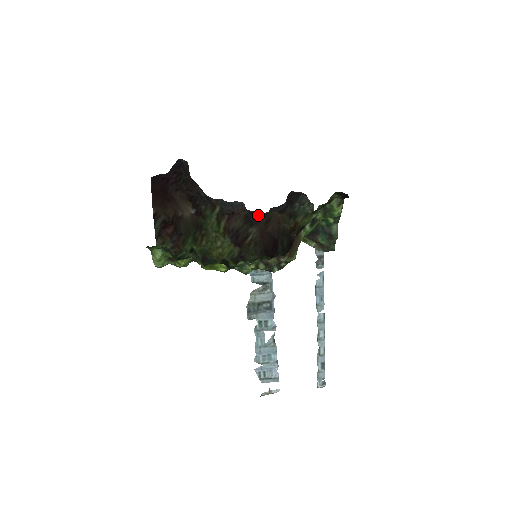
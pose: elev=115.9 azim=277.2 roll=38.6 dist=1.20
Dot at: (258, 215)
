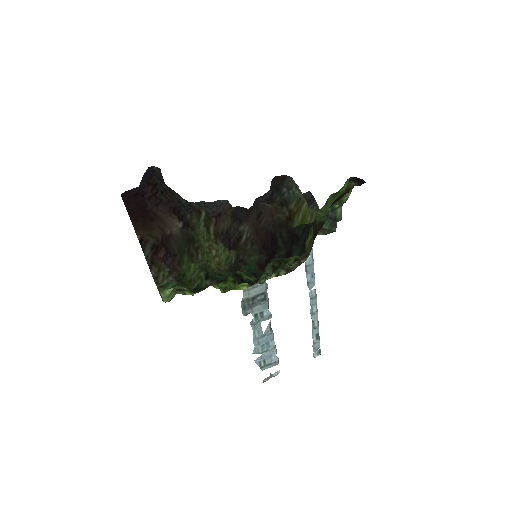
Dot at: (246, 210)
